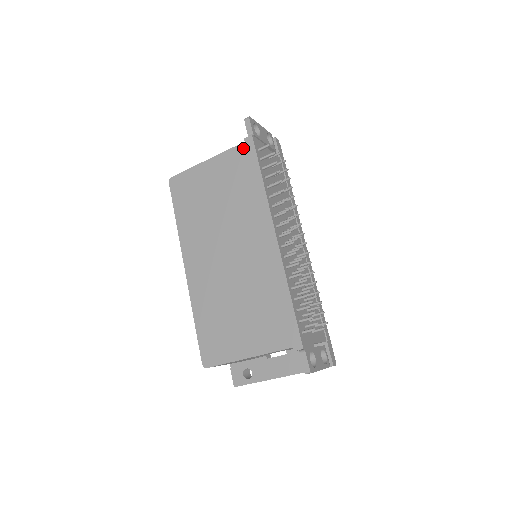
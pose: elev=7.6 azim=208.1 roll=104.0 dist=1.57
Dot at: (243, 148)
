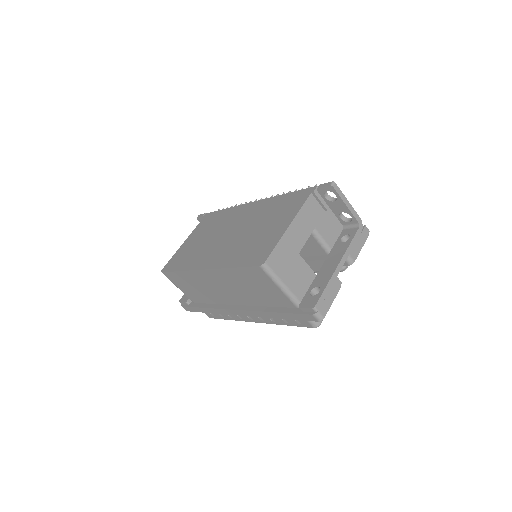
Dot at: (204, 219)
